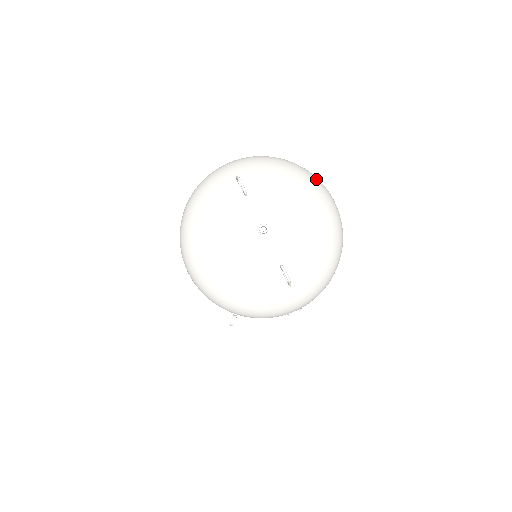
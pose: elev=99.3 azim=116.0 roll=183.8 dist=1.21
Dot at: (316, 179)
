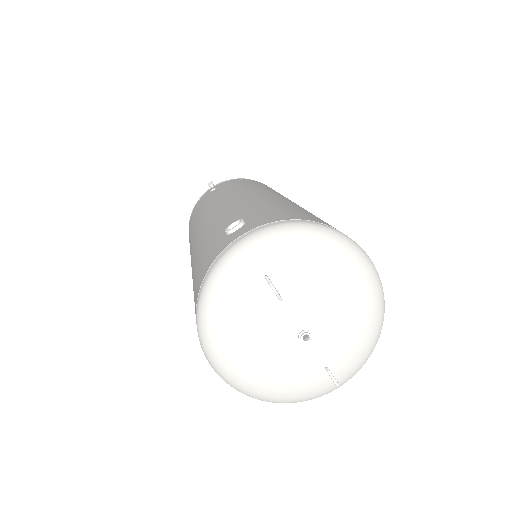
Dot at: (355, 249)
